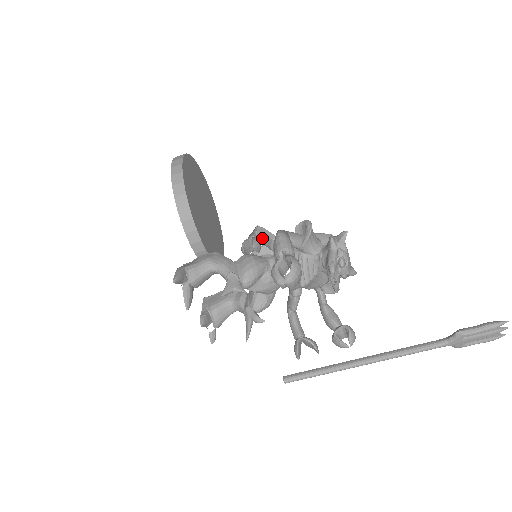
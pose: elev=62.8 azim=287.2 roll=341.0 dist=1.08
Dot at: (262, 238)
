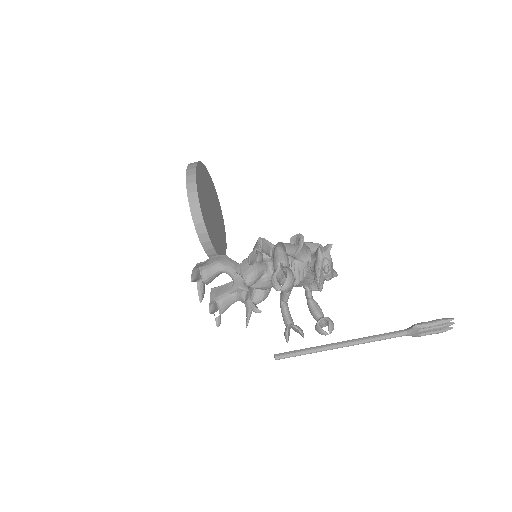
Dot at: (263, 247)
